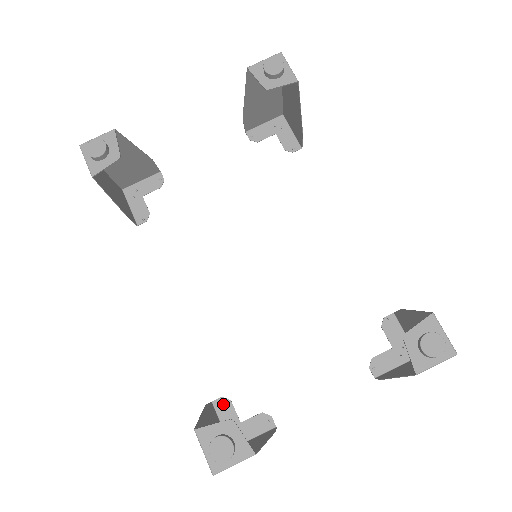
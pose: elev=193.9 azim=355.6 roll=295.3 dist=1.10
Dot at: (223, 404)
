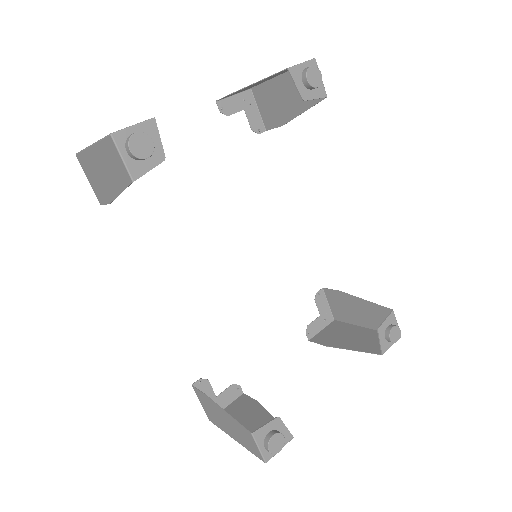
Dot at: (202, 384)
